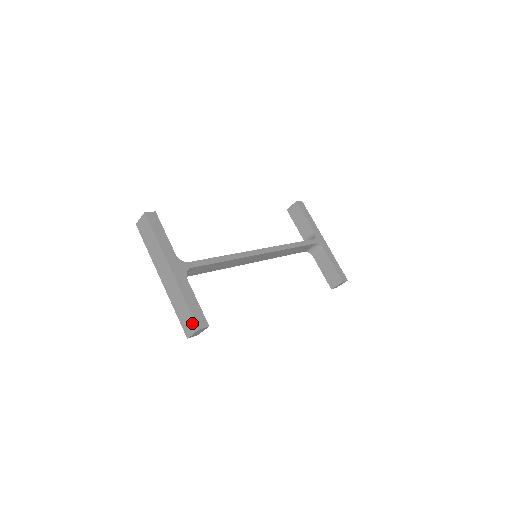
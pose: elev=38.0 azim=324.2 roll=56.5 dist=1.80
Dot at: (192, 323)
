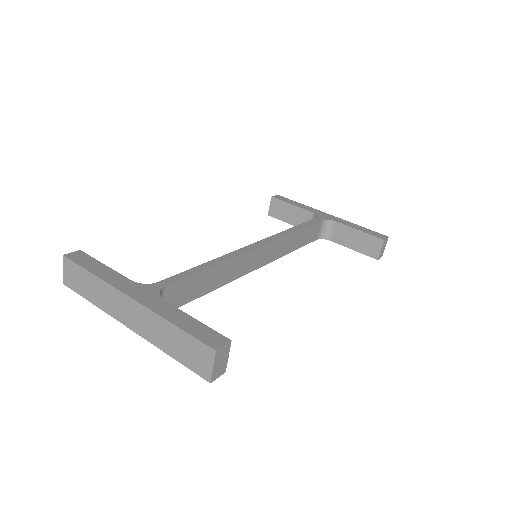
Dot at: (201, 350)
